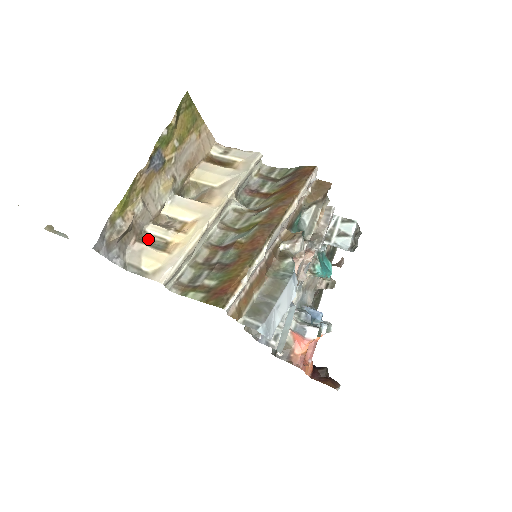
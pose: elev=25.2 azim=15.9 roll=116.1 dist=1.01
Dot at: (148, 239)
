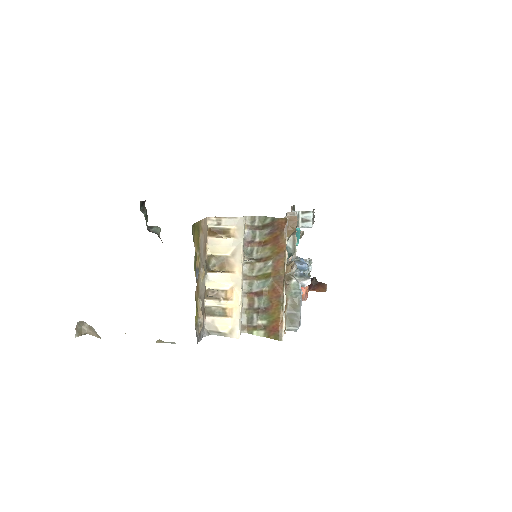
Dot at: (210, 310)
